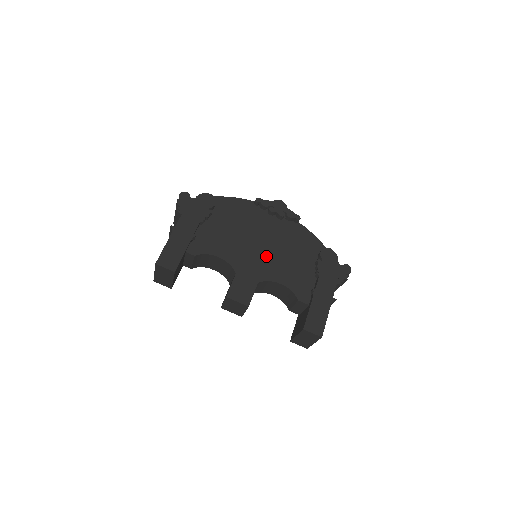
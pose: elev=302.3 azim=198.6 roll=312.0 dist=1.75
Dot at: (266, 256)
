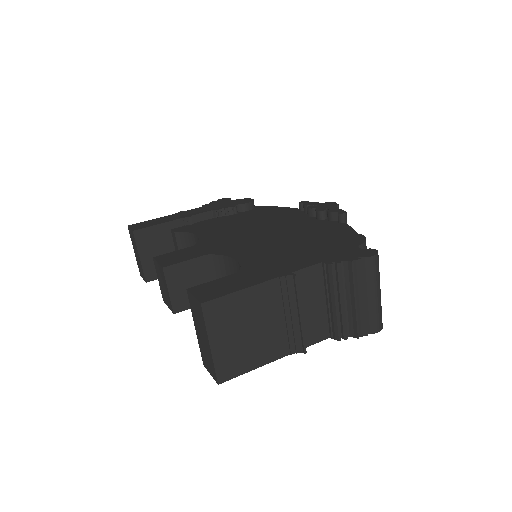
Dot at: (253, 239)
